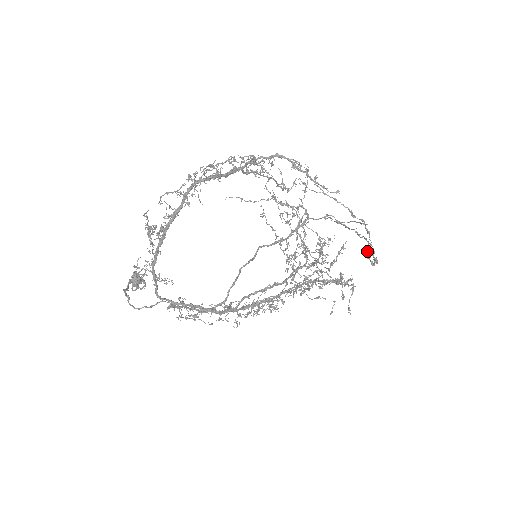
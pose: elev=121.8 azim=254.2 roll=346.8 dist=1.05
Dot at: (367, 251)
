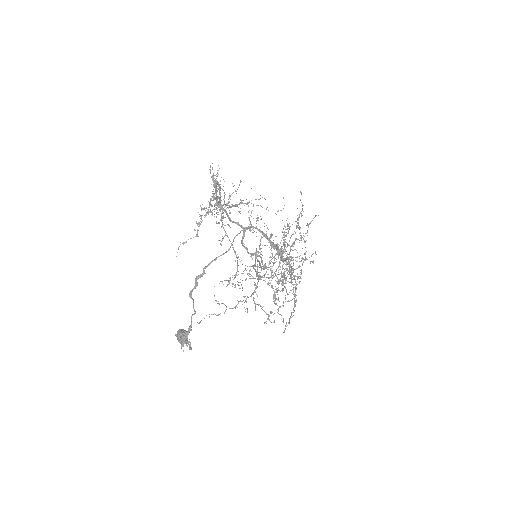
Dot at: occluded
